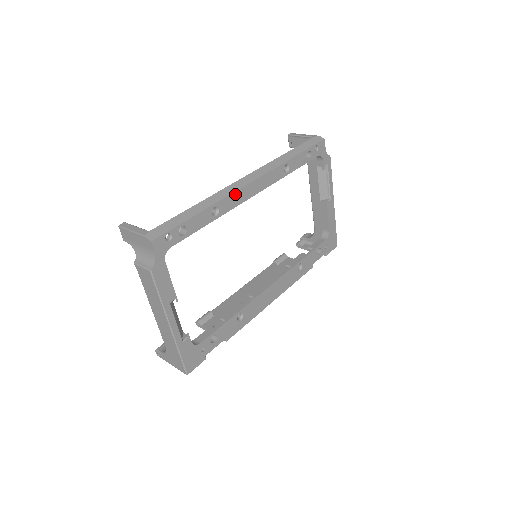
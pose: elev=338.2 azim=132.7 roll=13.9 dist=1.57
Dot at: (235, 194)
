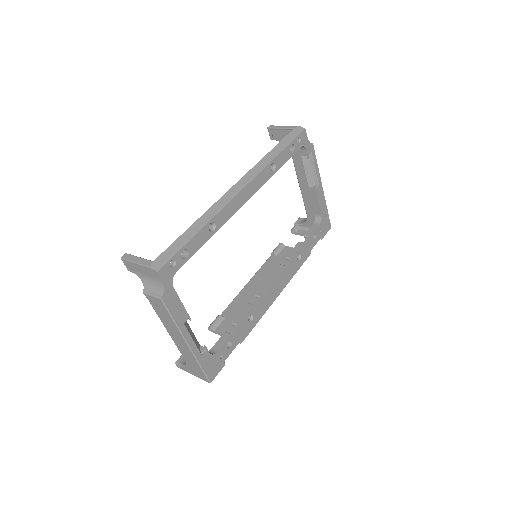
Dot at: (228, 205)
